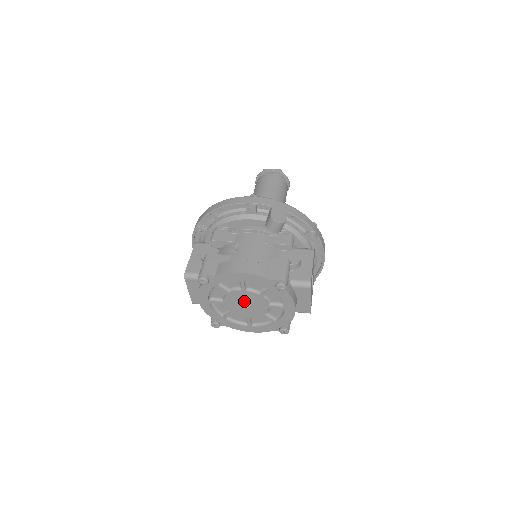
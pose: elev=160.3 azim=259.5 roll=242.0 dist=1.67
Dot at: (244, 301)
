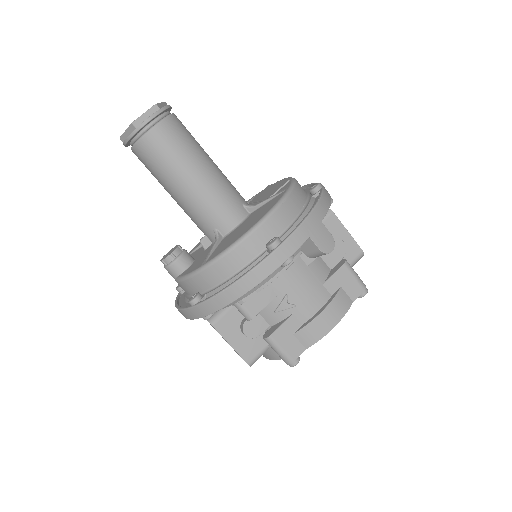
Dot at: occluded
